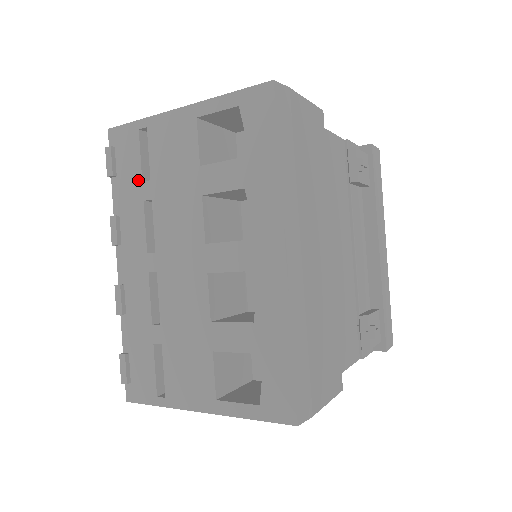
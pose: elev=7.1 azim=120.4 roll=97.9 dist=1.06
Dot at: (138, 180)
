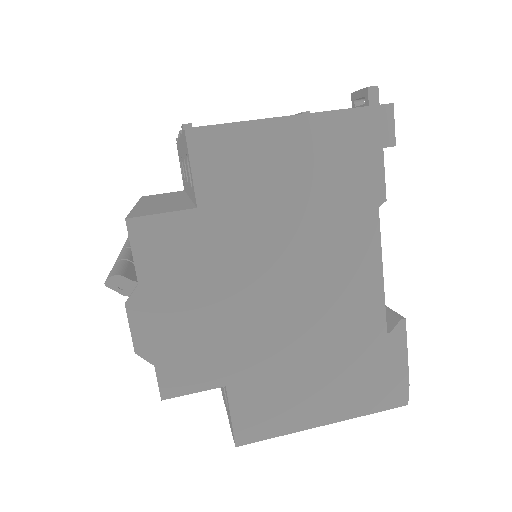
Dot at: occluded
